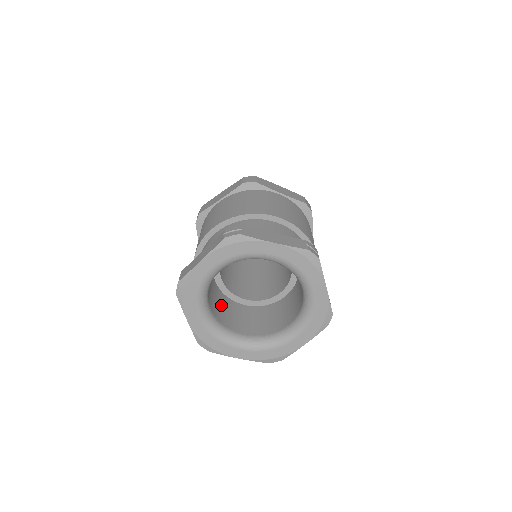
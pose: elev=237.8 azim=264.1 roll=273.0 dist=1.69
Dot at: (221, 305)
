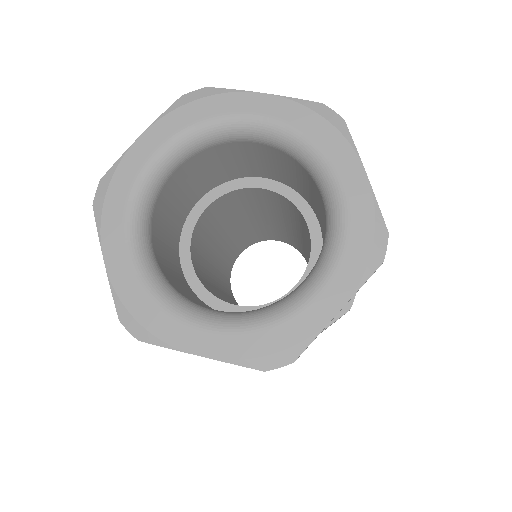
Dot at: (182, 286)
